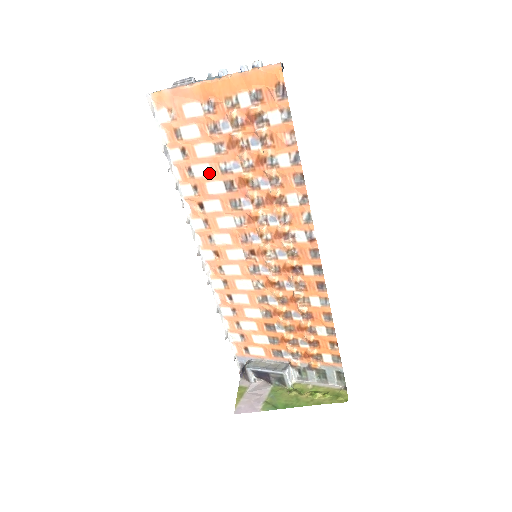
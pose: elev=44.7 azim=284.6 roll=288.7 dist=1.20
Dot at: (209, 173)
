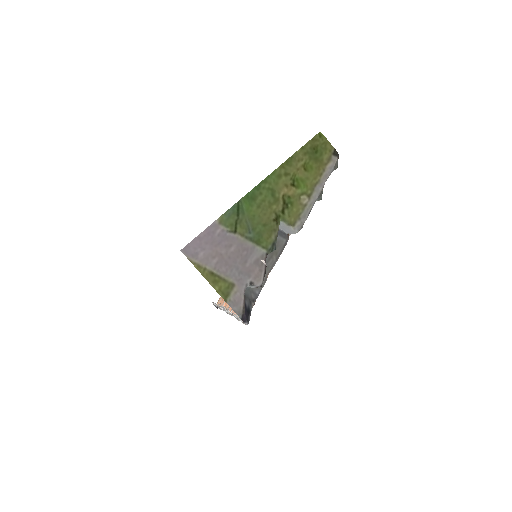
Dot at: occluded
